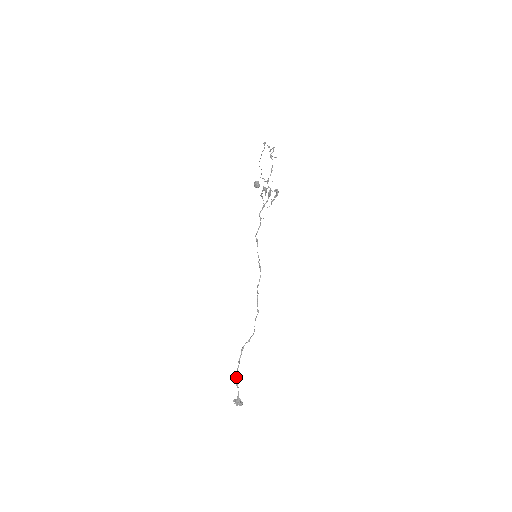
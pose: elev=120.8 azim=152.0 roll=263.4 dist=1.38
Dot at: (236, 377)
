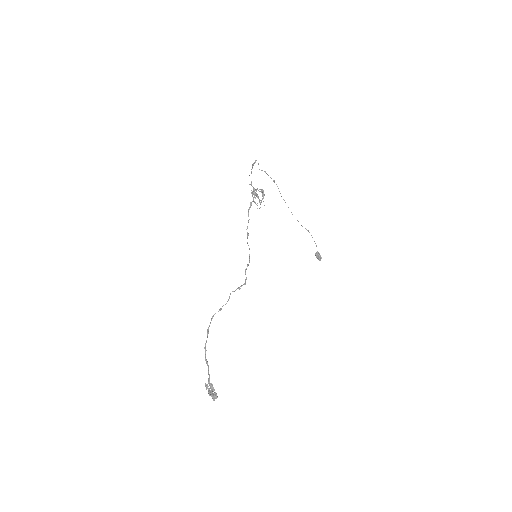
Dot at: (205, 351)
